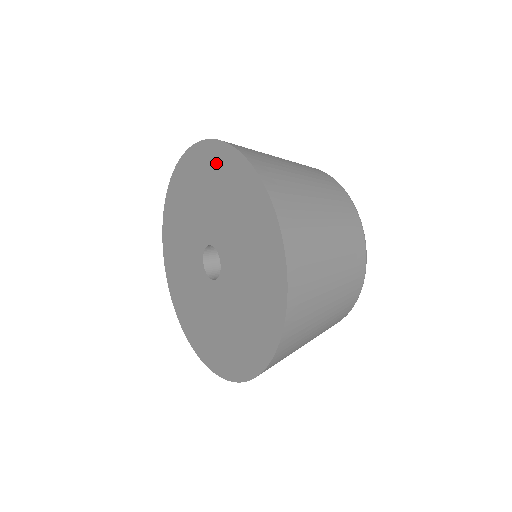
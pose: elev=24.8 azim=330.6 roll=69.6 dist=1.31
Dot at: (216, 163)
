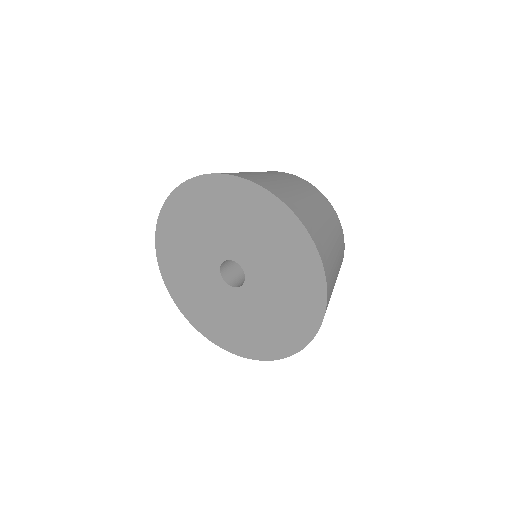
Dot at: (235, 195)
